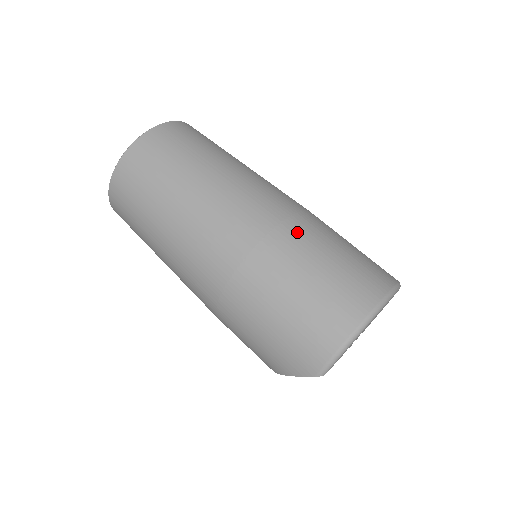
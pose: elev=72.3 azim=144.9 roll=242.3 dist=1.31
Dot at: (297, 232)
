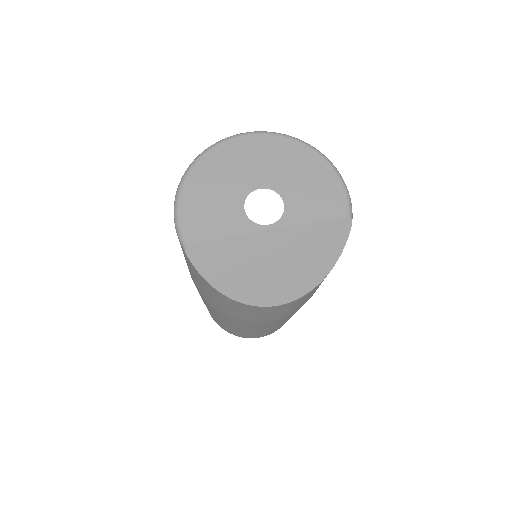
Dot at: occluded
